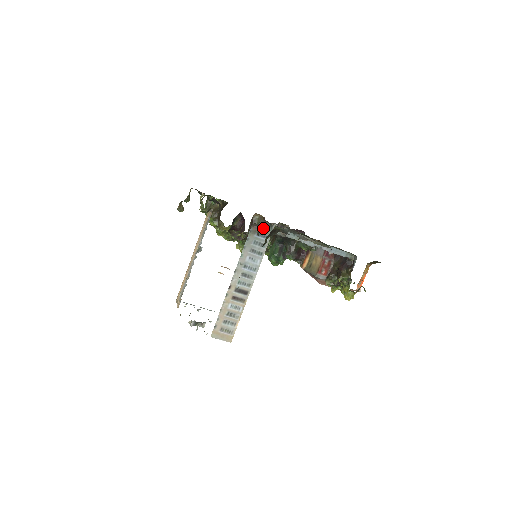
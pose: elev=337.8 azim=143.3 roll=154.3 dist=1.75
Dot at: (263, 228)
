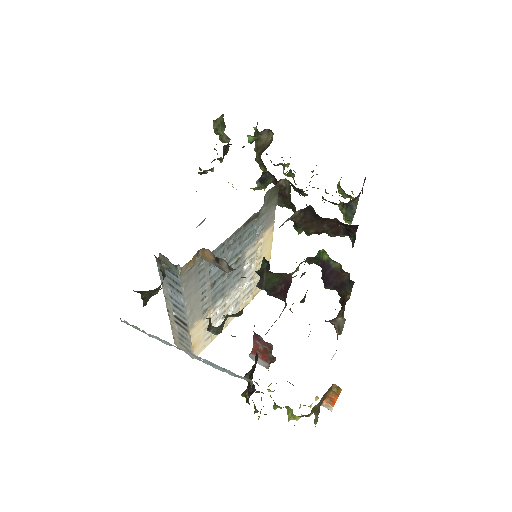
Dot at: (167, 264)
